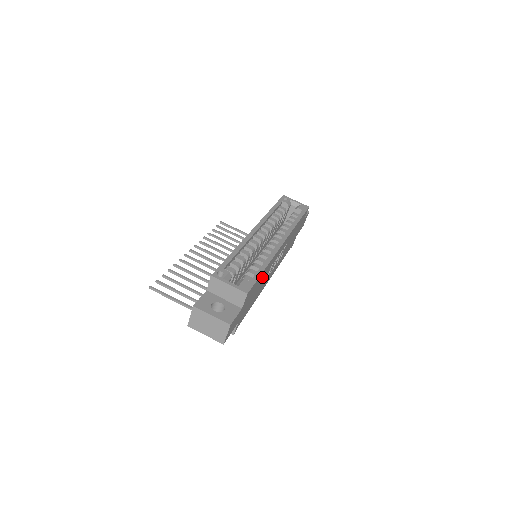
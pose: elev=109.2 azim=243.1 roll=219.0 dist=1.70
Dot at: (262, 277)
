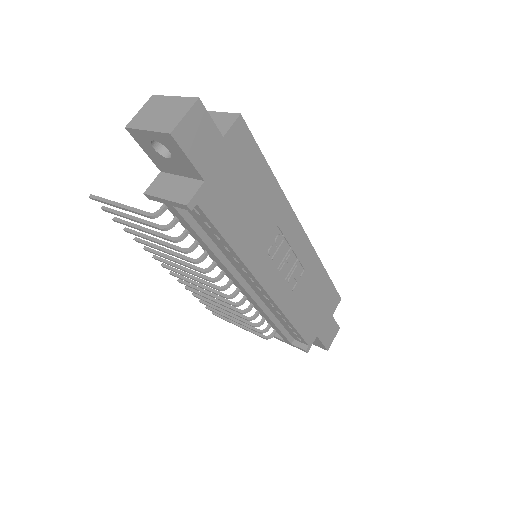
Dot at: (263, 191)
